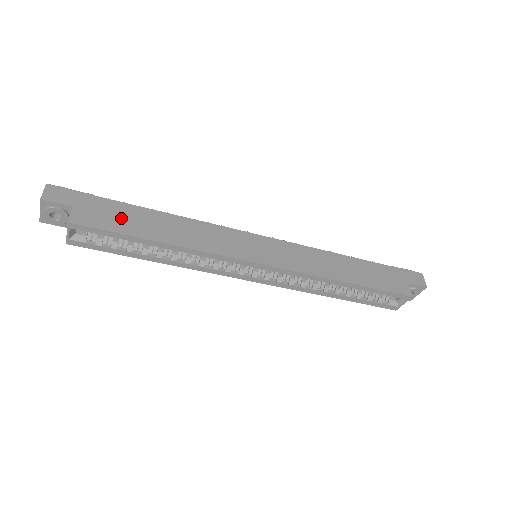
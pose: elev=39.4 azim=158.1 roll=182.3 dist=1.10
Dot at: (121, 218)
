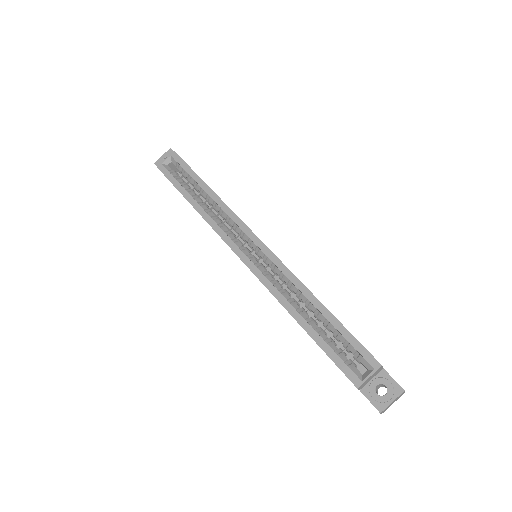
Dot at: occluded
